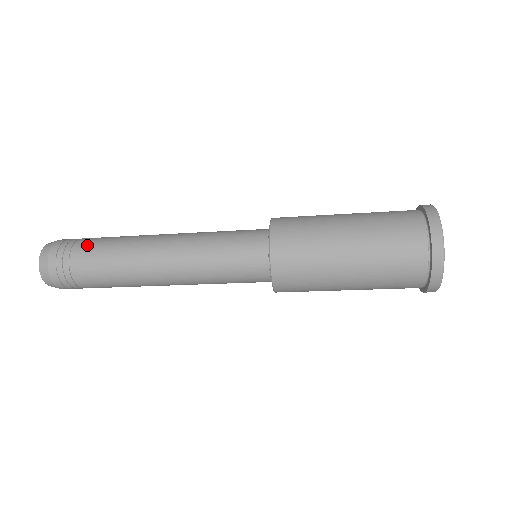
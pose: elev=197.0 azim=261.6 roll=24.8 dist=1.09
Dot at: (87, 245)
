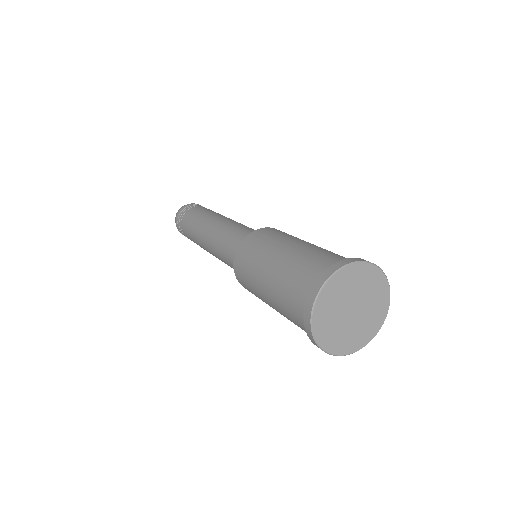
Dot at: (185, 220)
